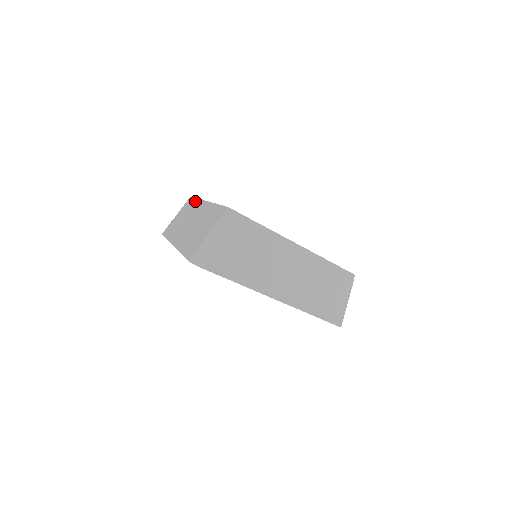
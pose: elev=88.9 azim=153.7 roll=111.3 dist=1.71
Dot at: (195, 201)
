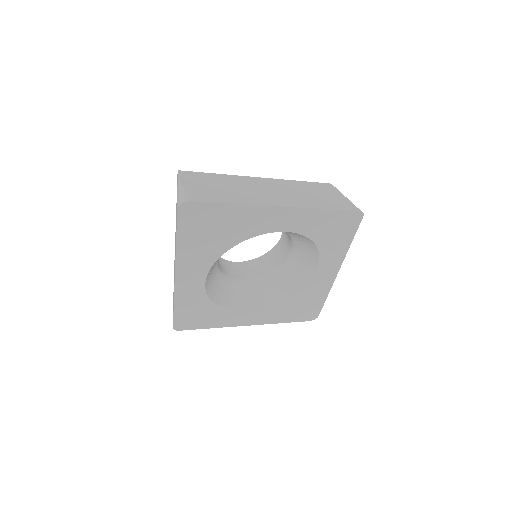
Dot at: occluded
